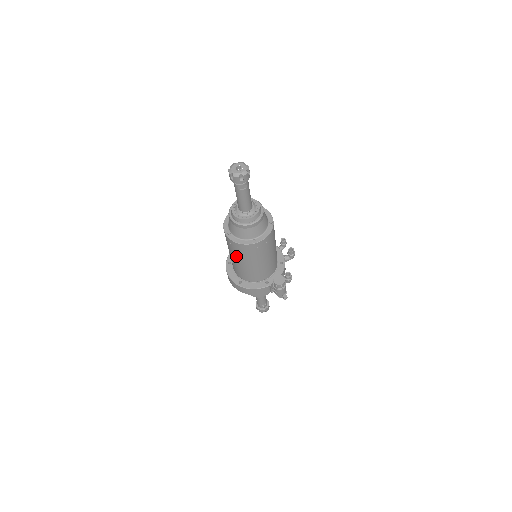
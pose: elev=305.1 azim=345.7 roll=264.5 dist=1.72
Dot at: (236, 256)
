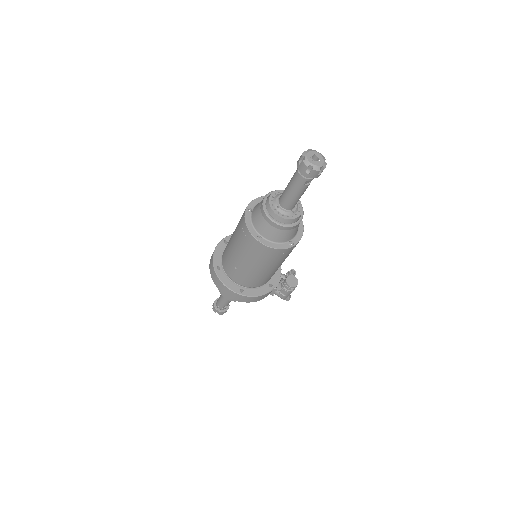
Dot at: (257, 262)
